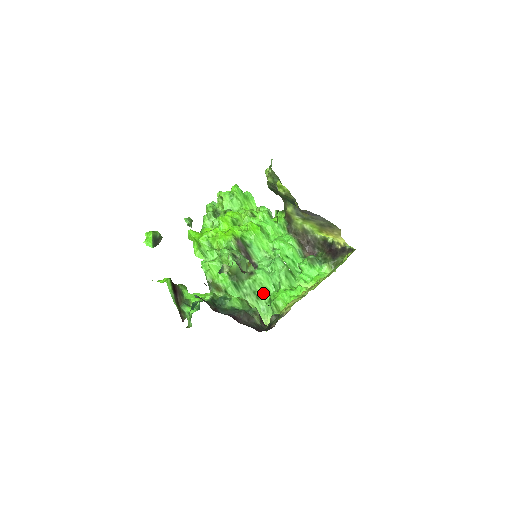
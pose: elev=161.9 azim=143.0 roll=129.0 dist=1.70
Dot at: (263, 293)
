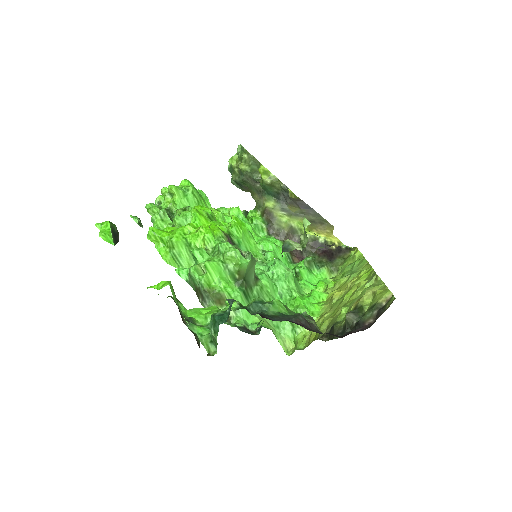
Dot at: occluded
